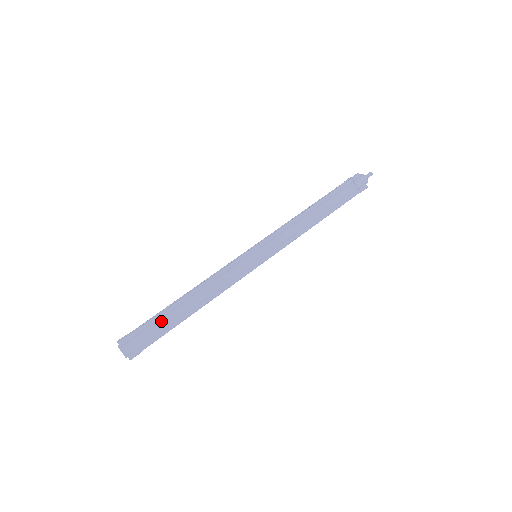
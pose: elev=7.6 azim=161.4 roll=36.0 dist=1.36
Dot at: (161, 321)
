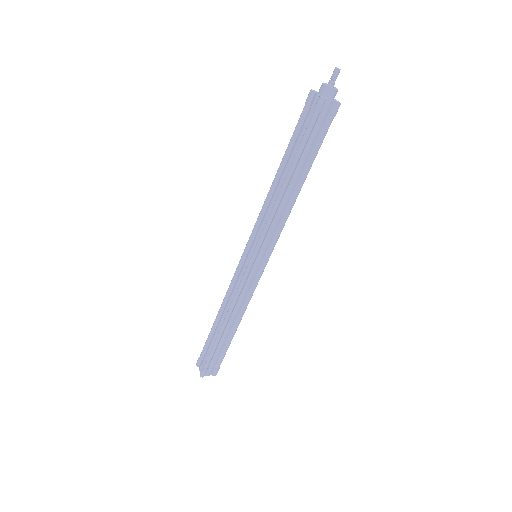
Dot at: (218, 349)
